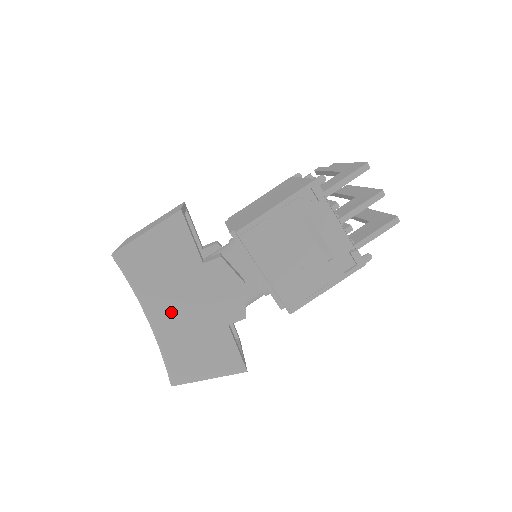
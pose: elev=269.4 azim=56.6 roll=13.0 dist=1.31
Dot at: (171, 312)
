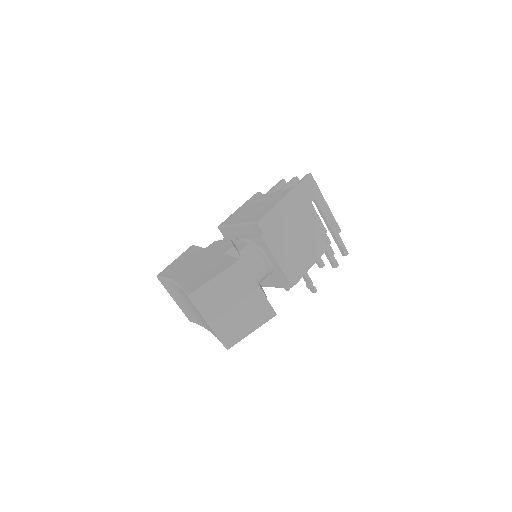
Dot at: (188, 272)
